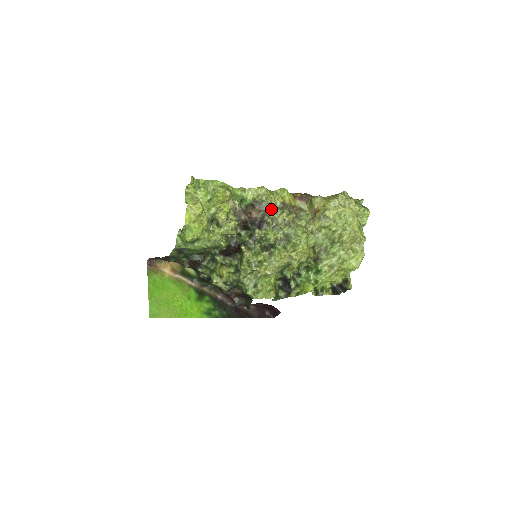
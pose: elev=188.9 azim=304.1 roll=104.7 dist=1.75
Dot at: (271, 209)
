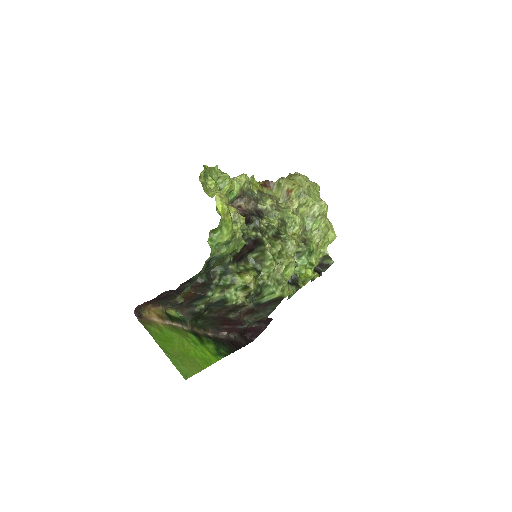
Dot at: (257, 197)
